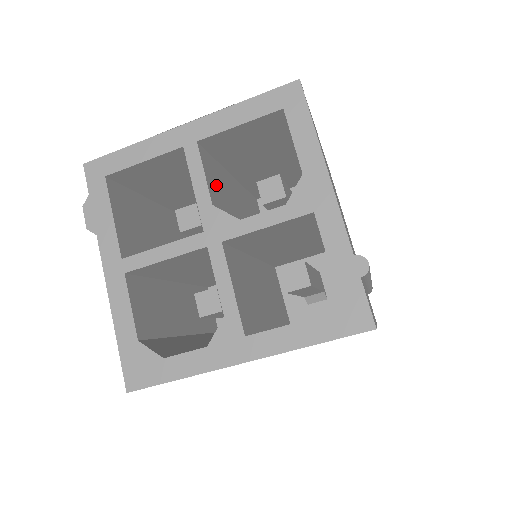
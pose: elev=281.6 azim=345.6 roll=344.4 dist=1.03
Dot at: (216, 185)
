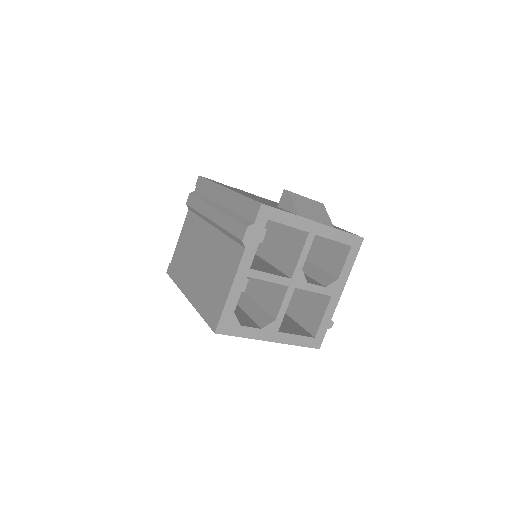
Dot at: occluded
